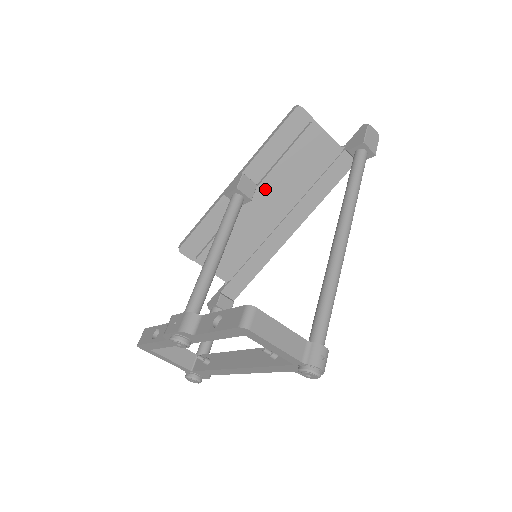
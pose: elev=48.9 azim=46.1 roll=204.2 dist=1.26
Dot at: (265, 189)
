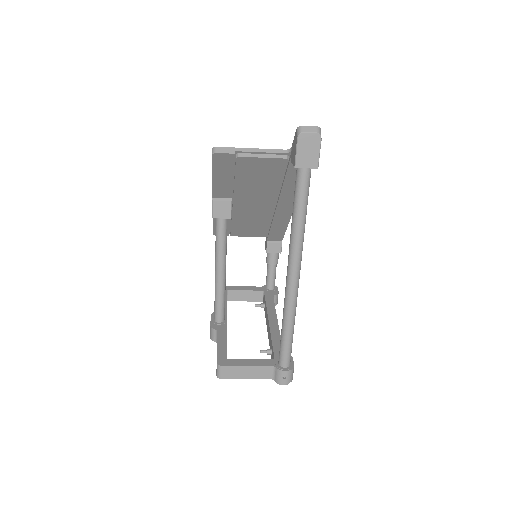
Dot at: (241, 199)
